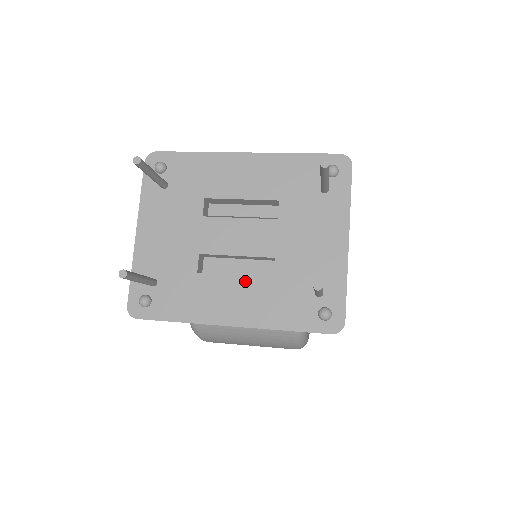
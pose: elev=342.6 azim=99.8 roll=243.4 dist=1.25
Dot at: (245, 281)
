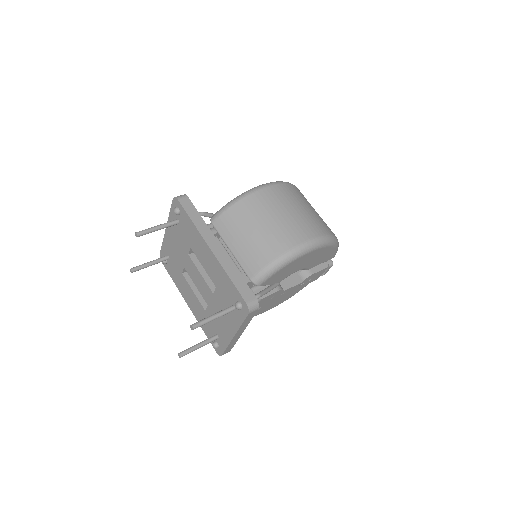
Dot at: (196, 298)
